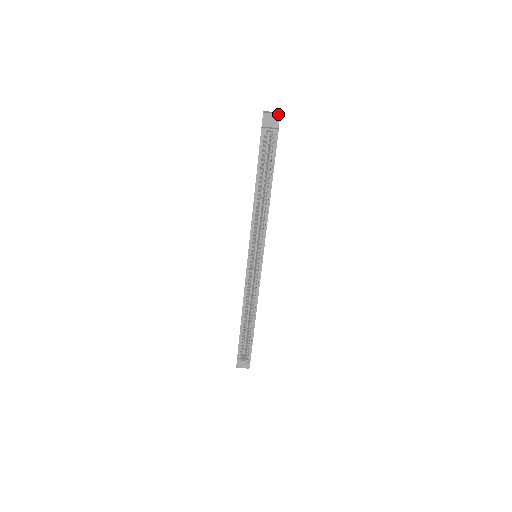
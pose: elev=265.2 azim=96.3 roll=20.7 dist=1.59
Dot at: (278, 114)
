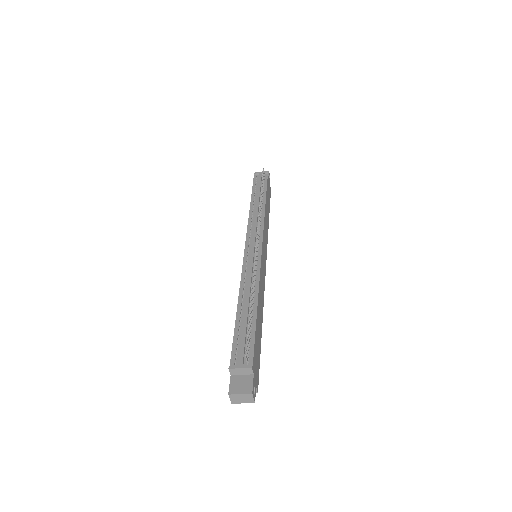
Dot at: occluded
